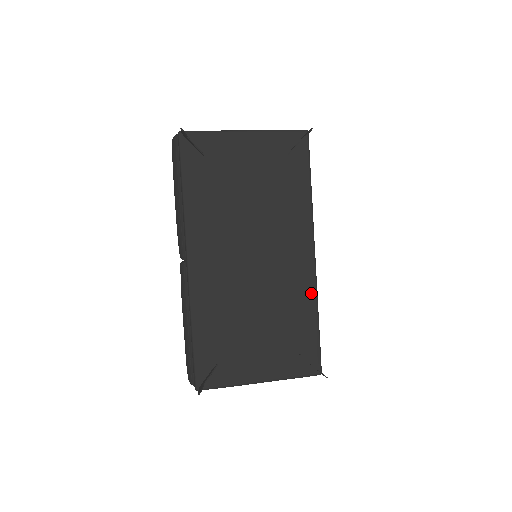
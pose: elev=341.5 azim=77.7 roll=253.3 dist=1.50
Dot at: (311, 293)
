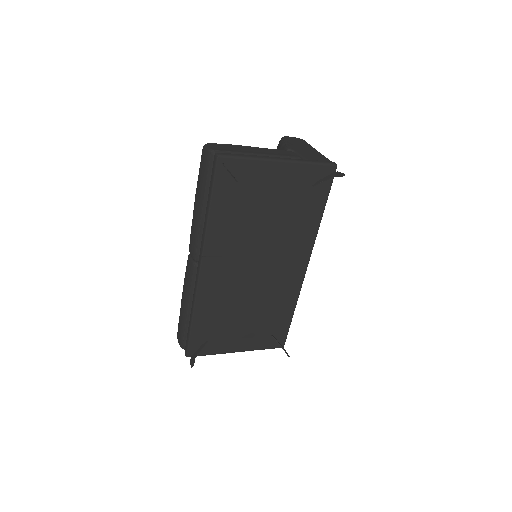
Dot at: (295, 295)
